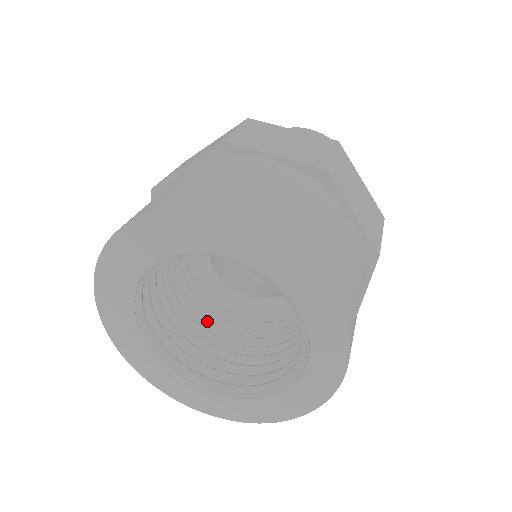
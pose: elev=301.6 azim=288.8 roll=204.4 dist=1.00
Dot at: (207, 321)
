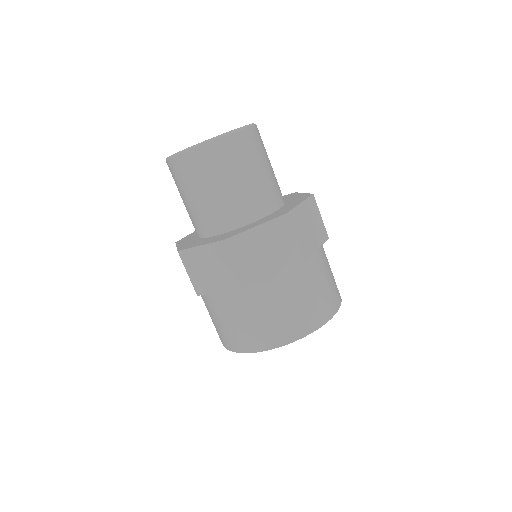
Dot at: occluded
